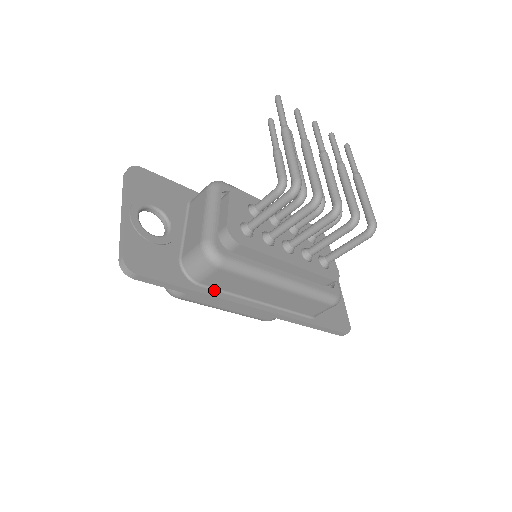
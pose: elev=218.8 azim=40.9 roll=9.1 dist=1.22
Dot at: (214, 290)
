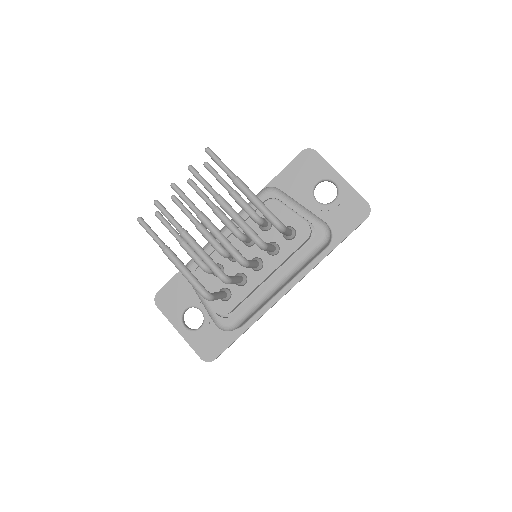
Dot at: (253, 317)
